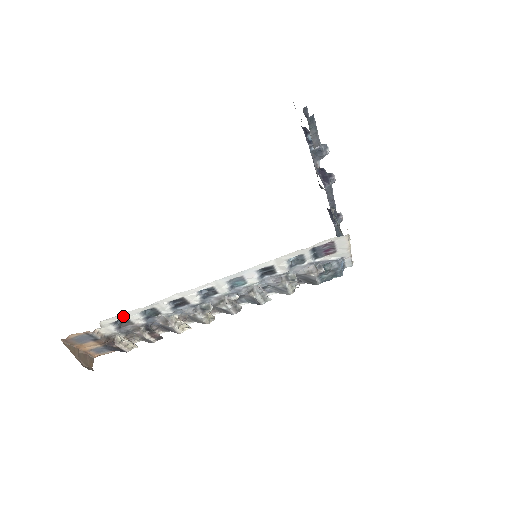
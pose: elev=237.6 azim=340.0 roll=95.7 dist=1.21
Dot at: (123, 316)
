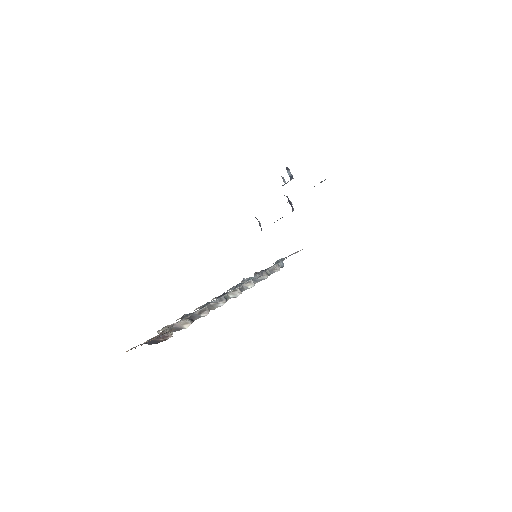
Dot at: occluded
